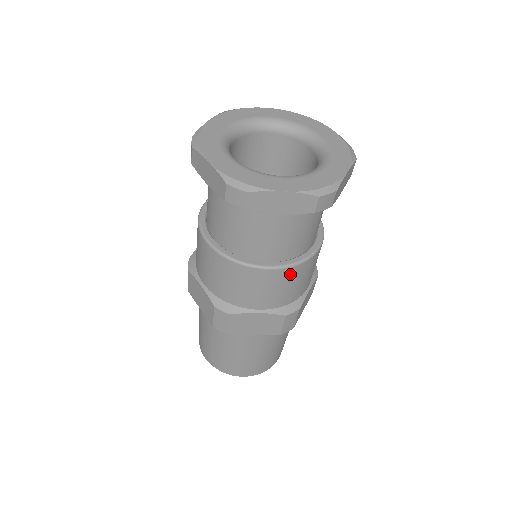
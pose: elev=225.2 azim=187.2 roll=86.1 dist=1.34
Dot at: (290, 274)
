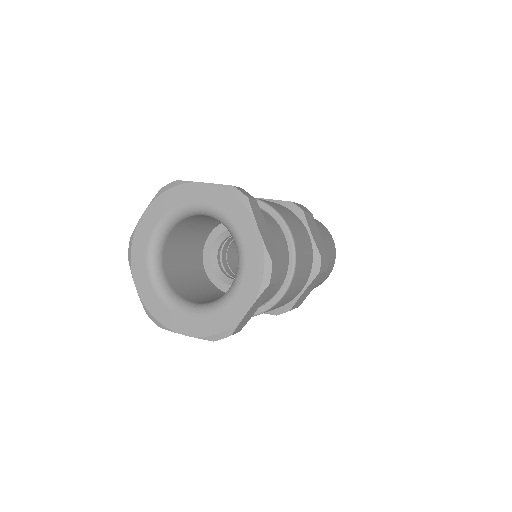
Dot at: occluded
